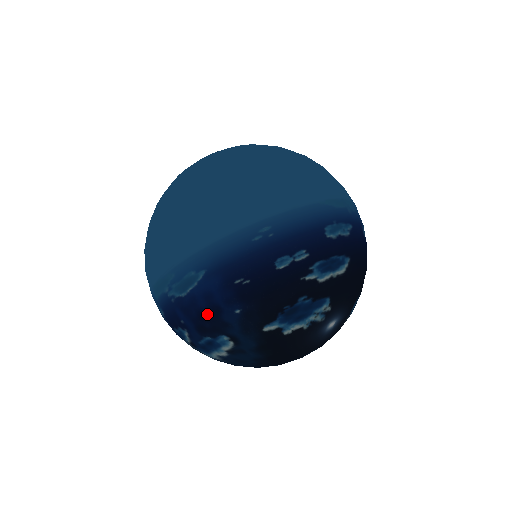
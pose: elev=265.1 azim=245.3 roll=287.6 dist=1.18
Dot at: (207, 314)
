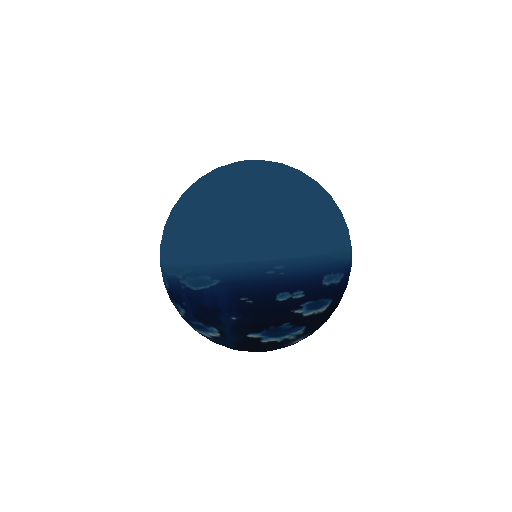
Dot at: (208, 310)
